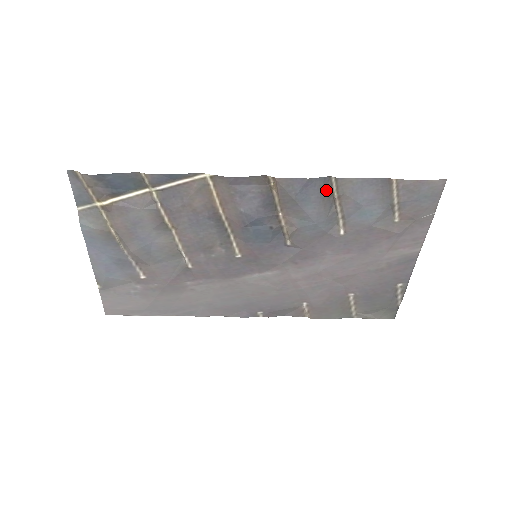
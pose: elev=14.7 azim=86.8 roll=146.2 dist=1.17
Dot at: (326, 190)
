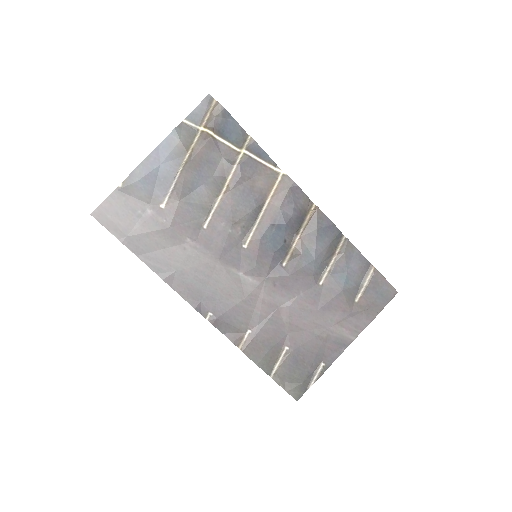
Dot at: (335, 242)
